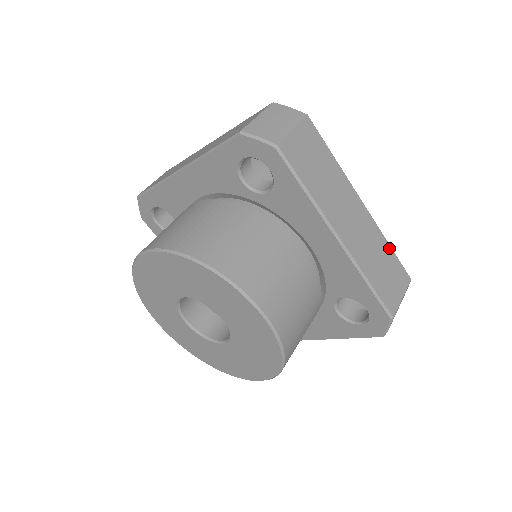
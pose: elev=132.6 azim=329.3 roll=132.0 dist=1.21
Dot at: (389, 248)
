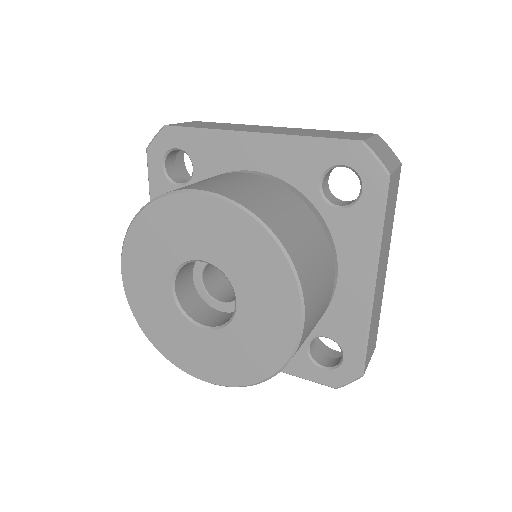
Dot at: (329, 131)
